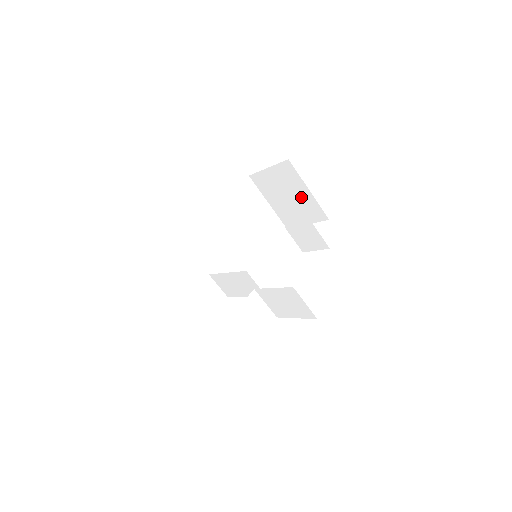
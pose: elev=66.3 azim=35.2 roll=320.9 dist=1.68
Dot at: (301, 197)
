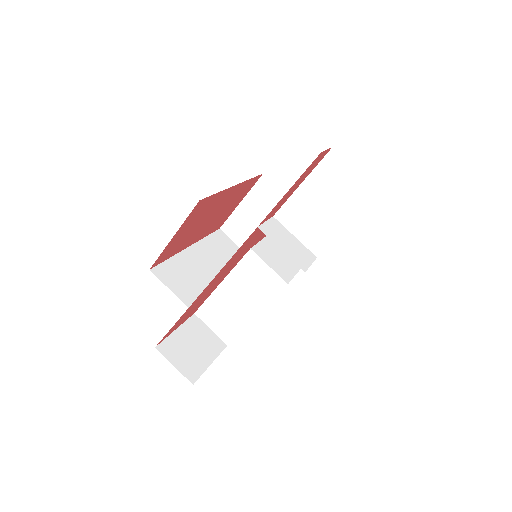
Dot at: occluded
